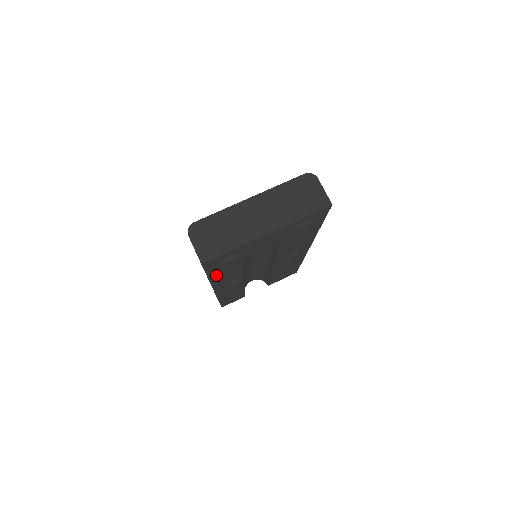
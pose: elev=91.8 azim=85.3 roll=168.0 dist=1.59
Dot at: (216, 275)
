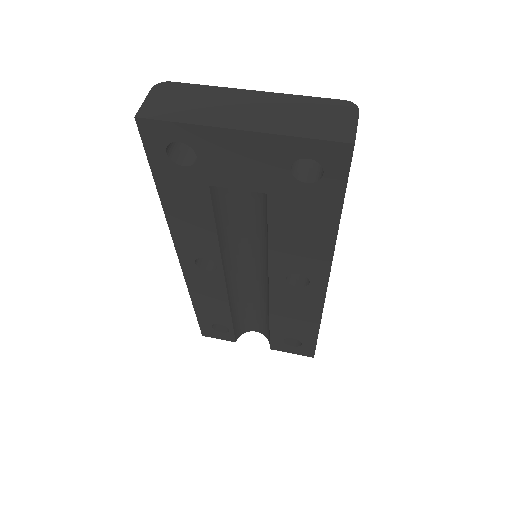
Dot at: (171, 199)
